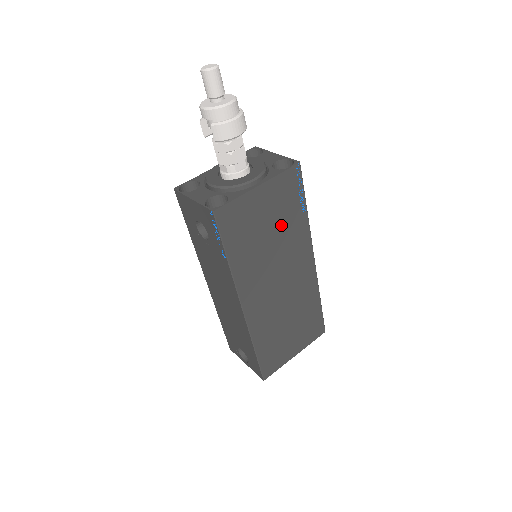
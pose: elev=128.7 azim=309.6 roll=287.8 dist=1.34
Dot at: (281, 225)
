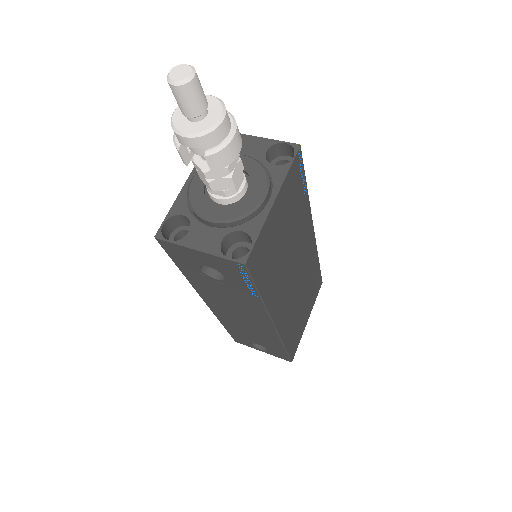
Dot at: (292, 223)
